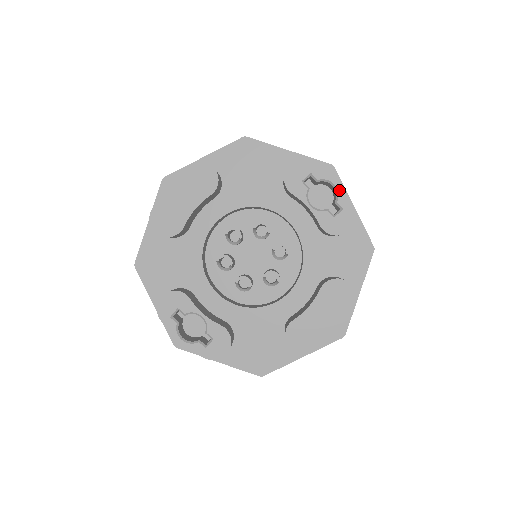
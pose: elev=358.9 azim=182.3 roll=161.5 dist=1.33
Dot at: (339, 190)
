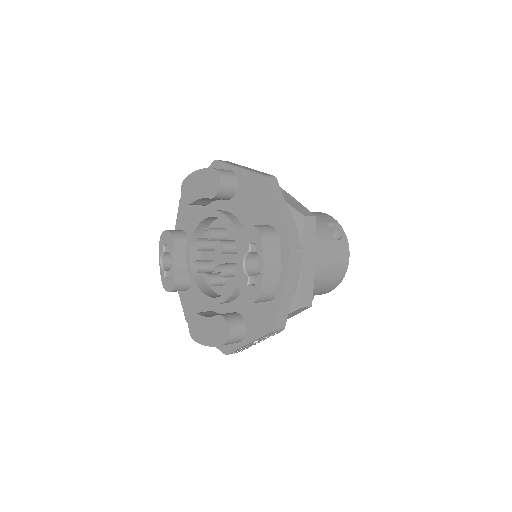
Dot at: (261, 272)
